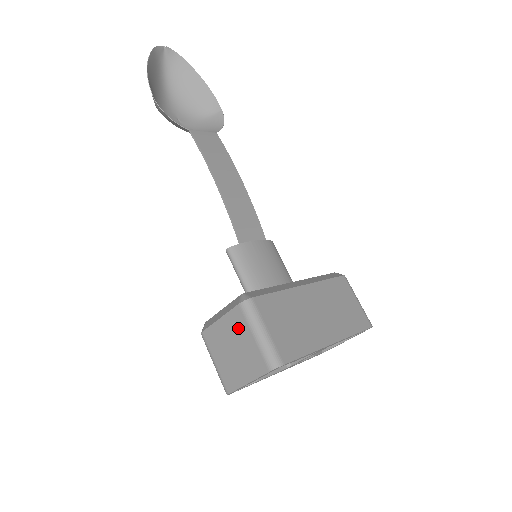
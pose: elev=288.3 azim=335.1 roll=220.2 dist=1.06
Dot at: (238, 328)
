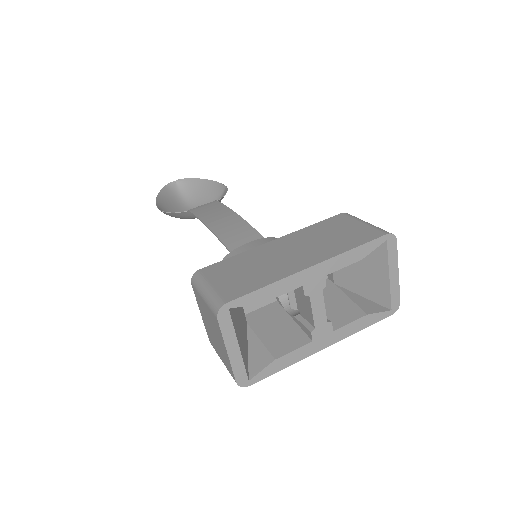
Dot at: (201, 305)
